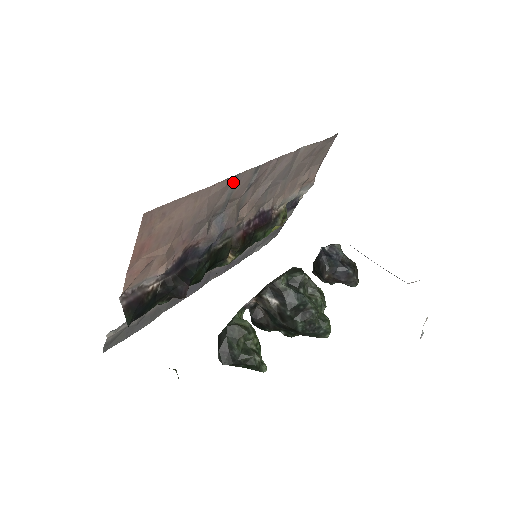
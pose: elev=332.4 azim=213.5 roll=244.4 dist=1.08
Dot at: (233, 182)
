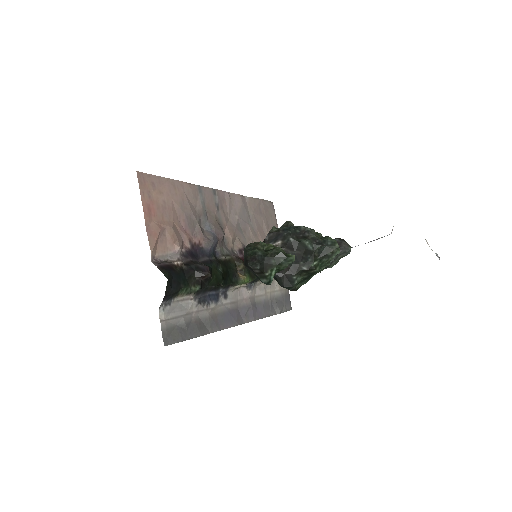
Dot at: (199, 192)
